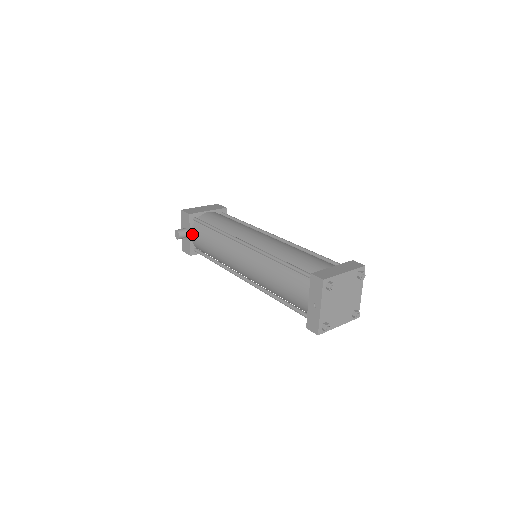
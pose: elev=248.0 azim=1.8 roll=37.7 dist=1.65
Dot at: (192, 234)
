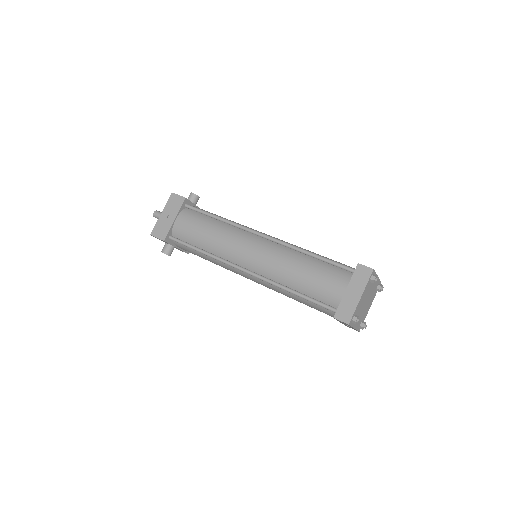
Dot at: (178, 247)
